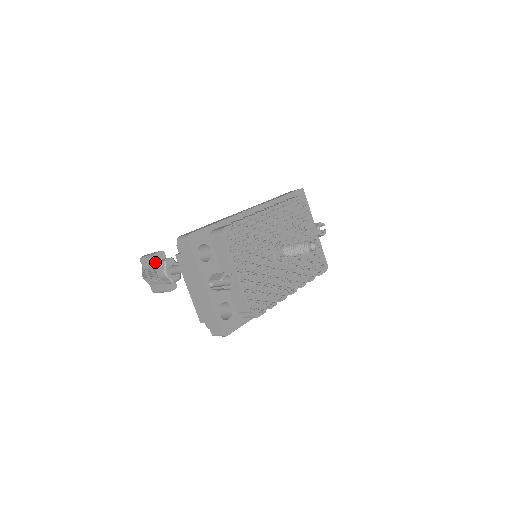
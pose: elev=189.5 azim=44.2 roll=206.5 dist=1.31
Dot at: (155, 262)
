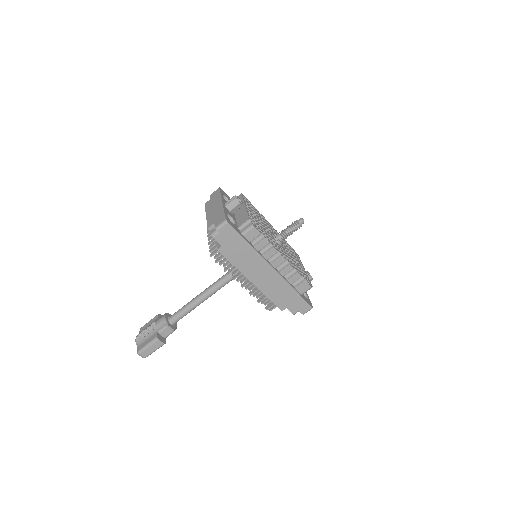
Dot at: (157, 318)
